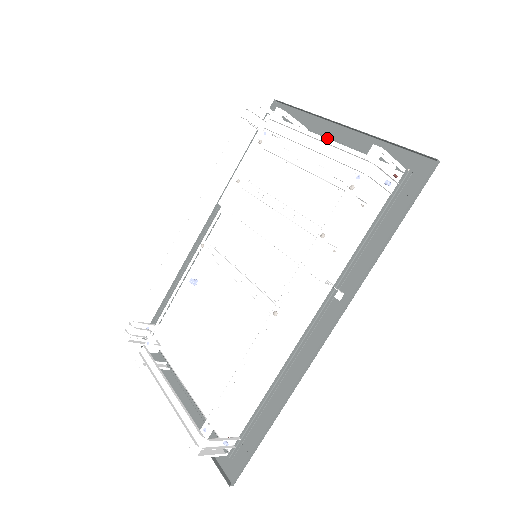
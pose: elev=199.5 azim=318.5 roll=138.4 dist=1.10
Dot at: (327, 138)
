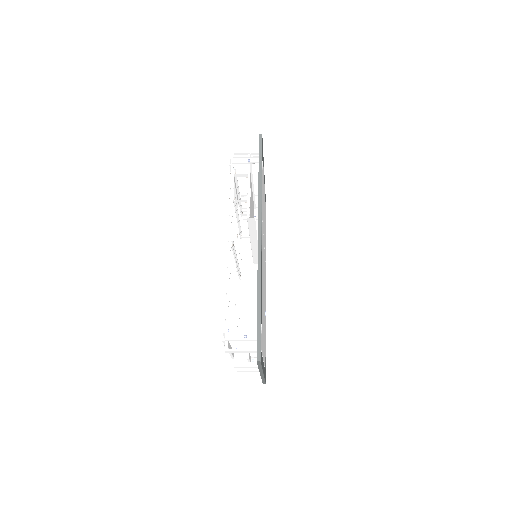
Dot at: occluded
